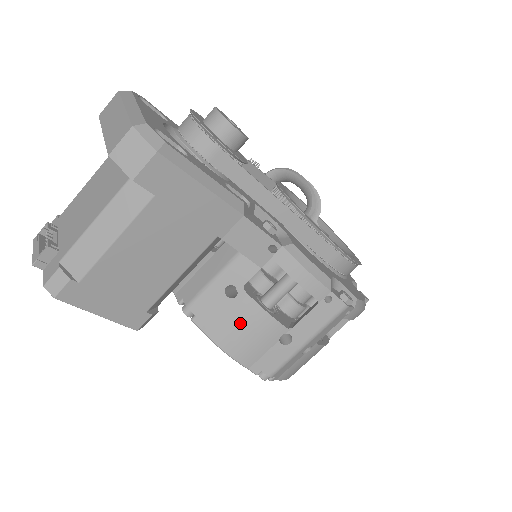
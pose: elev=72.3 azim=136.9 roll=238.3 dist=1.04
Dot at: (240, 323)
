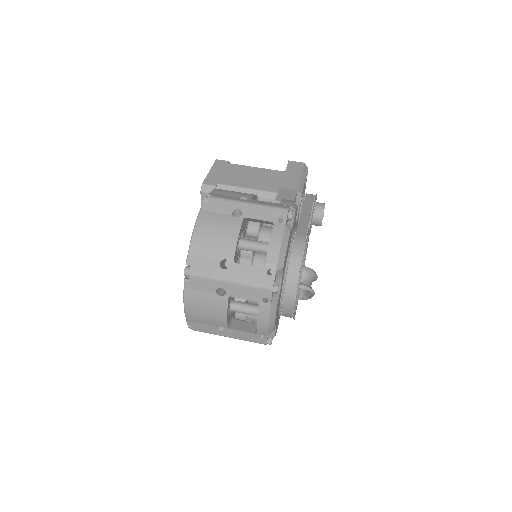
Dot at: occluded
